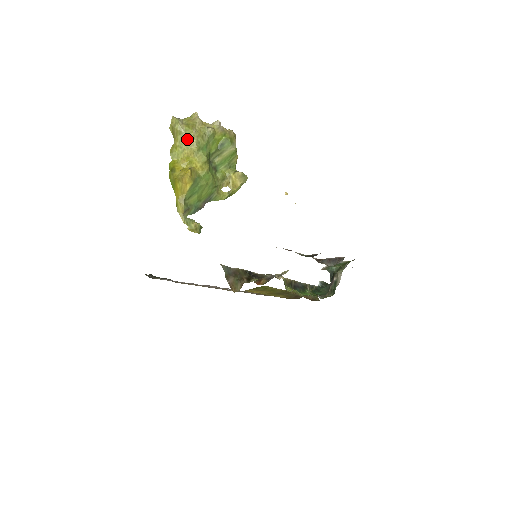
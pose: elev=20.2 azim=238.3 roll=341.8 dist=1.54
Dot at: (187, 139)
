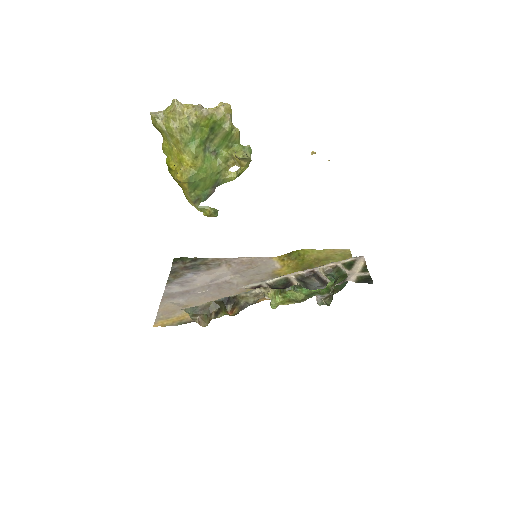
Dot at: (171, 136)
